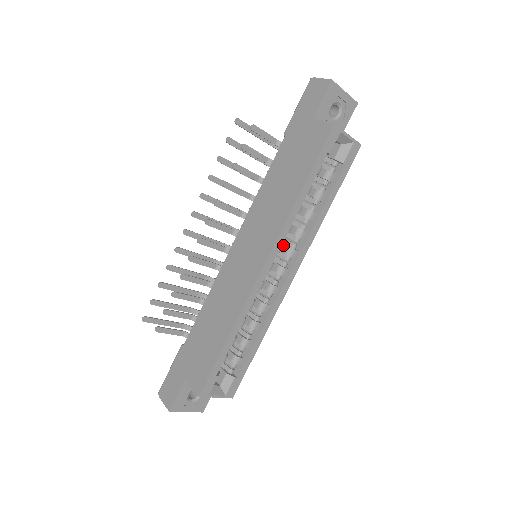
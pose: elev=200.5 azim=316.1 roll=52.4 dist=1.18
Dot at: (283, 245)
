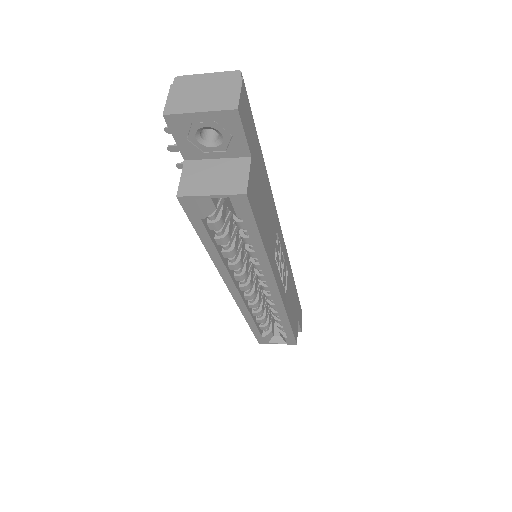
Dot at: occluded
